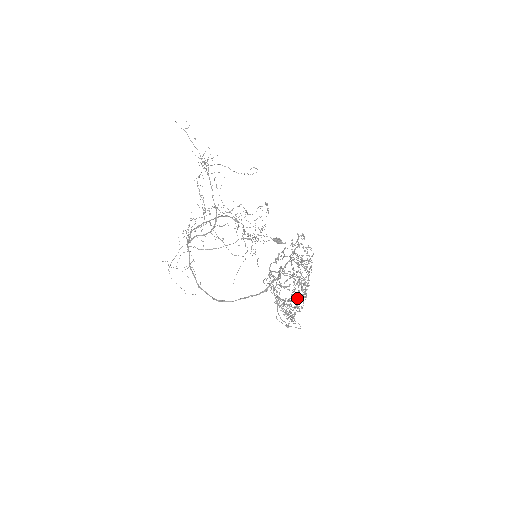
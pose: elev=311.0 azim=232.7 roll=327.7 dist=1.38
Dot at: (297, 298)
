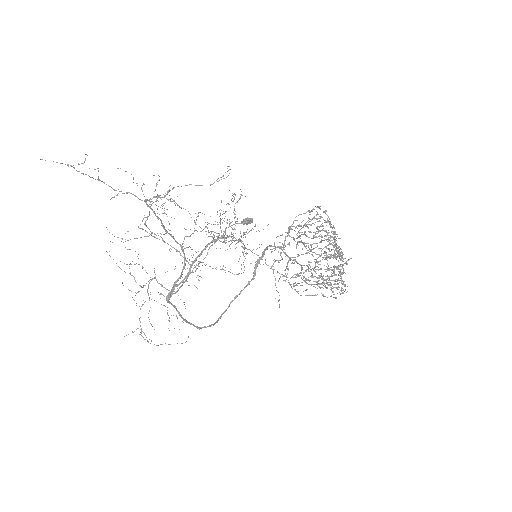
Dot at: occluded
